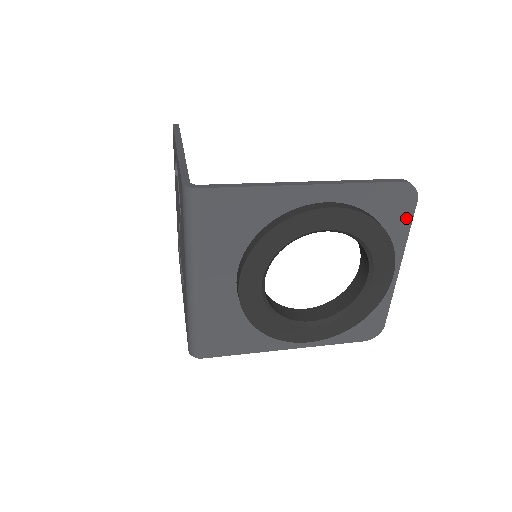
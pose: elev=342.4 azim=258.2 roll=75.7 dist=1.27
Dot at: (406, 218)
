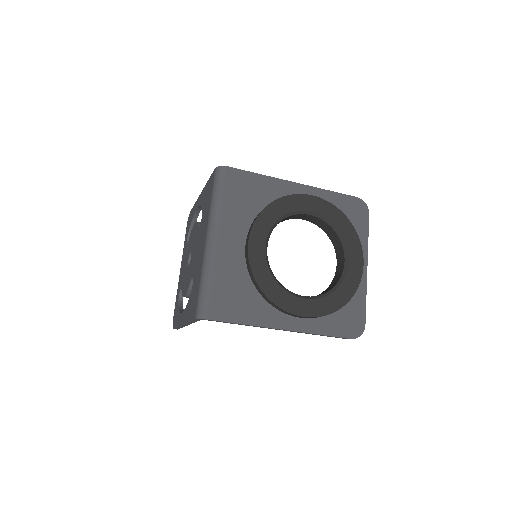
Dot at: (364, 225)
